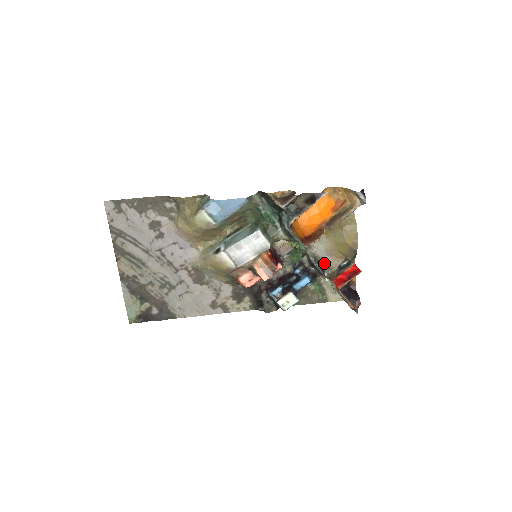
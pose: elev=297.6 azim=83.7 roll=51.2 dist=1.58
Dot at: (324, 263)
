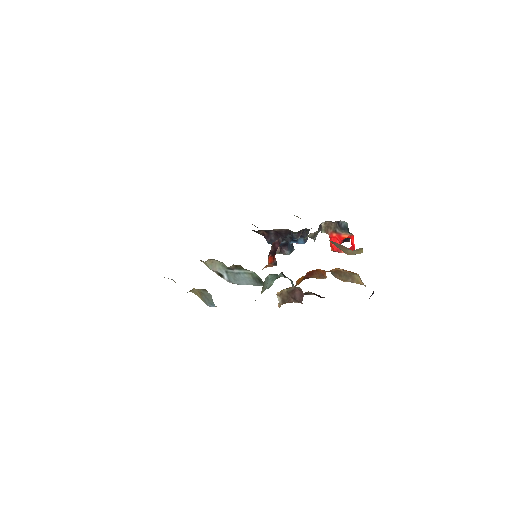
Dot at: occluded
